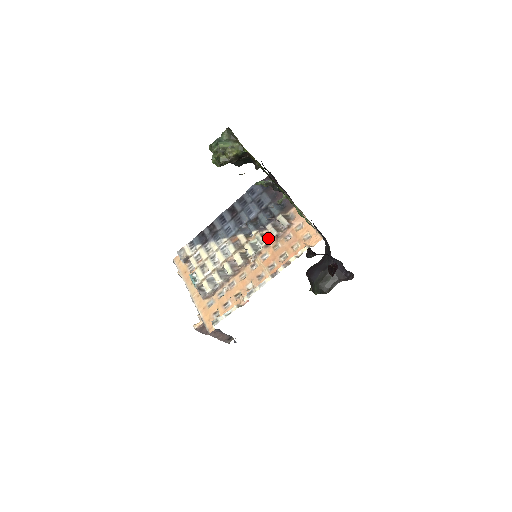
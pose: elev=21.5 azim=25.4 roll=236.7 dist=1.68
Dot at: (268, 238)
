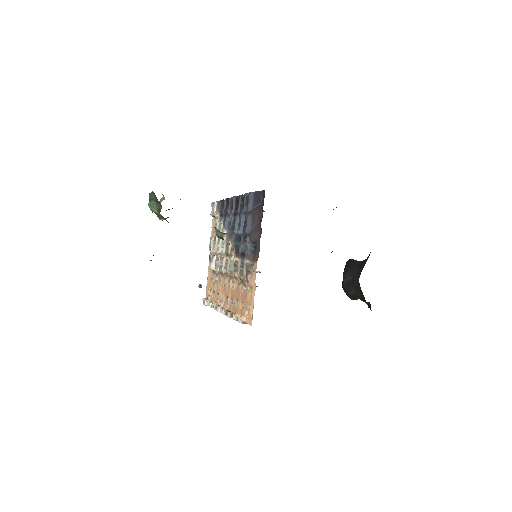
Dot at: occluded
